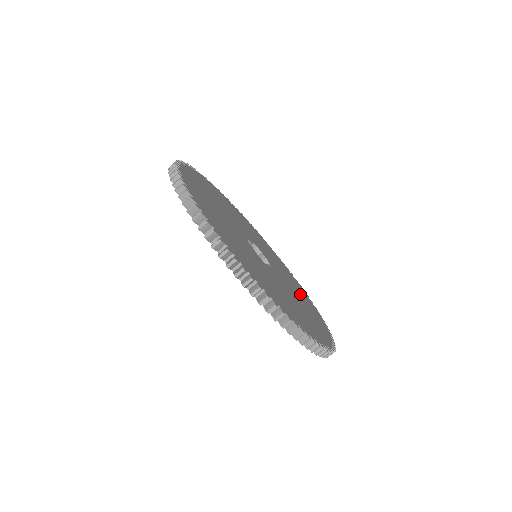
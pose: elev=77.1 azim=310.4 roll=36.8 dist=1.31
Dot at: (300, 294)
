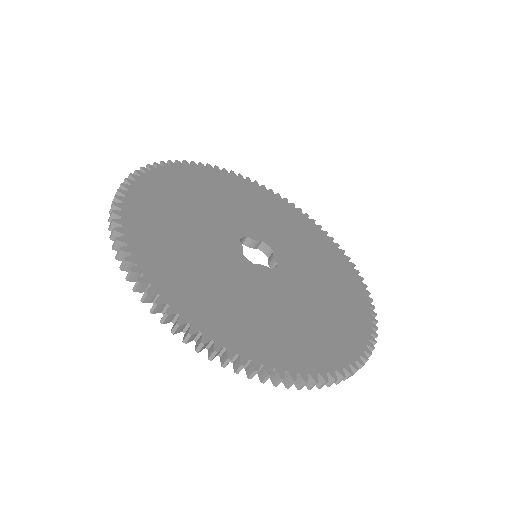
Dot at: (335, 302)
